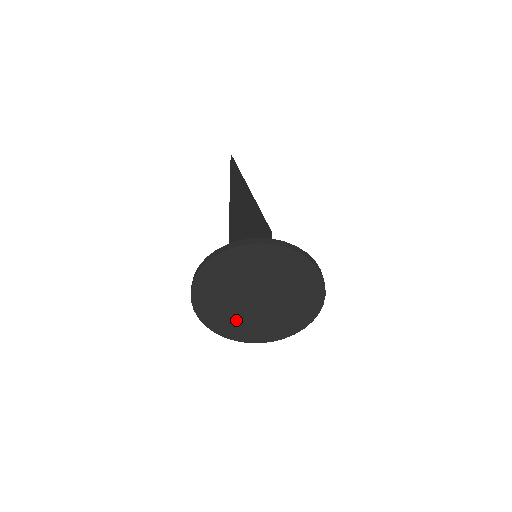
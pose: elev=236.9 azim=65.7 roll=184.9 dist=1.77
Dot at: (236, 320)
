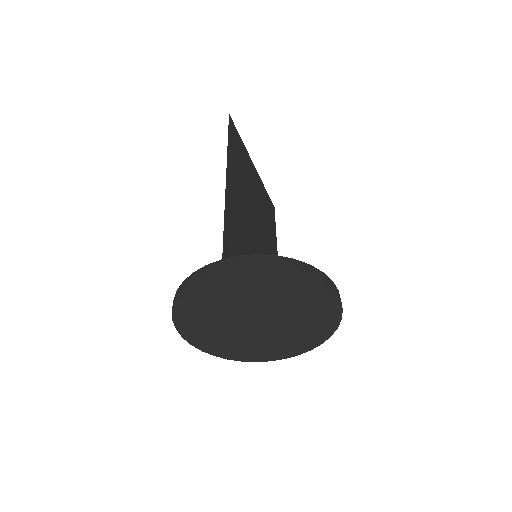
Dot at: (228, 340)
